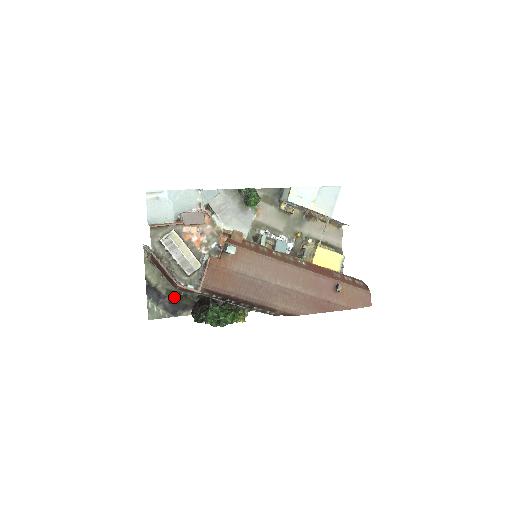
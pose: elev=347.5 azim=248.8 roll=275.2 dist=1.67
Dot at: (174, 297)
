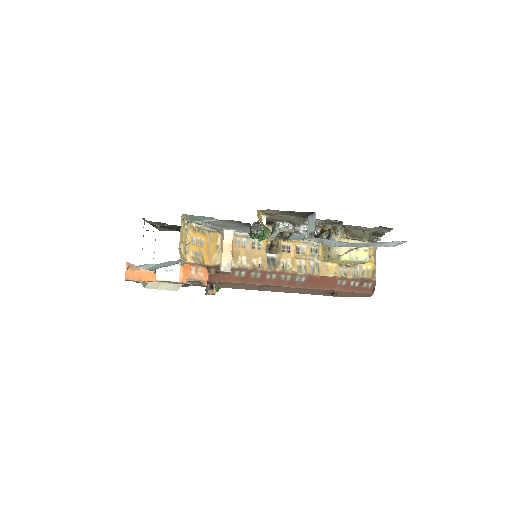
Dot at: occluded
